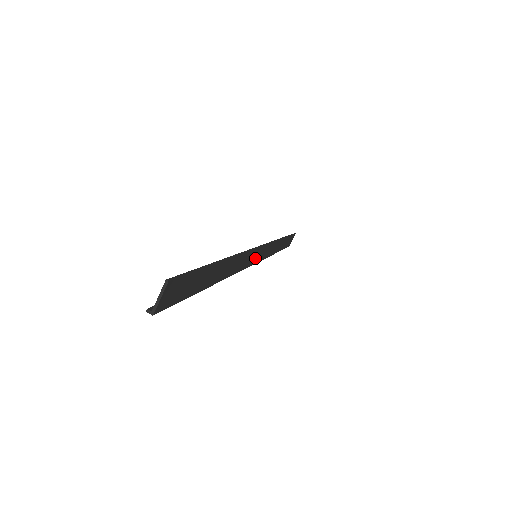
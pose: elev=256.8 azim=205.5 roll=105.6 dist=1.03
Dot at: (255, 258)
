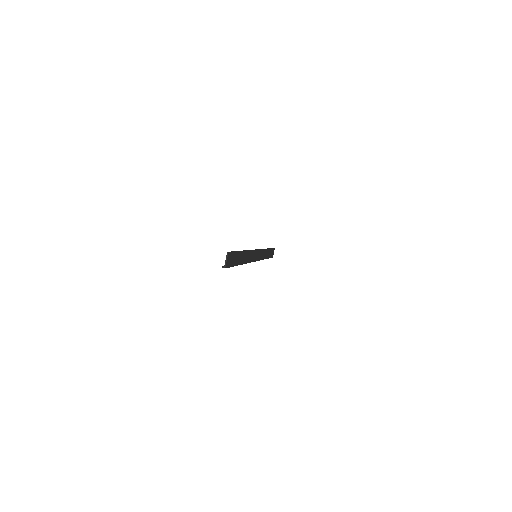
Dot at: (256, 257)
